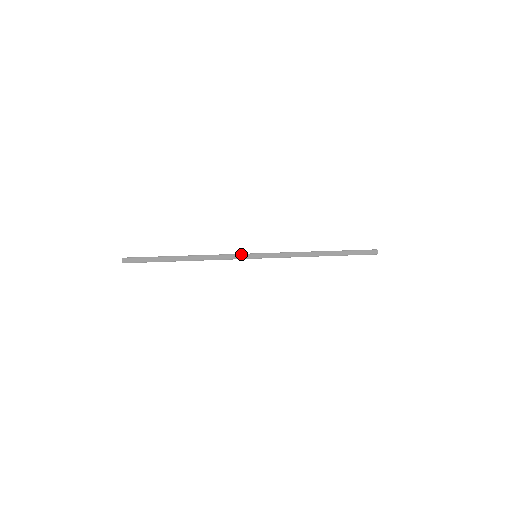
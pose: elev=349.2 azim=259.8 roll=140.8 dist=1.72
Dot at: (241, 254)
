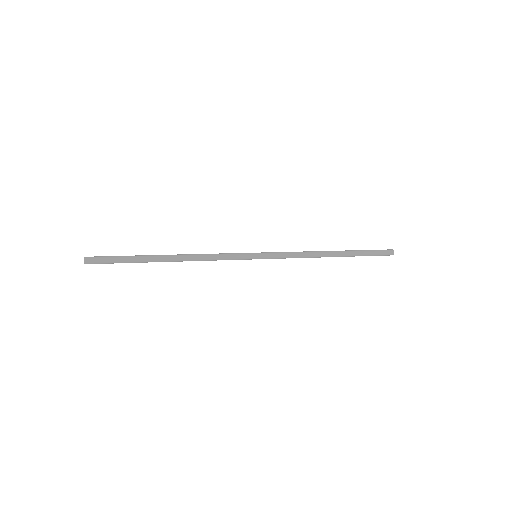
Dot at: (238, 253)
